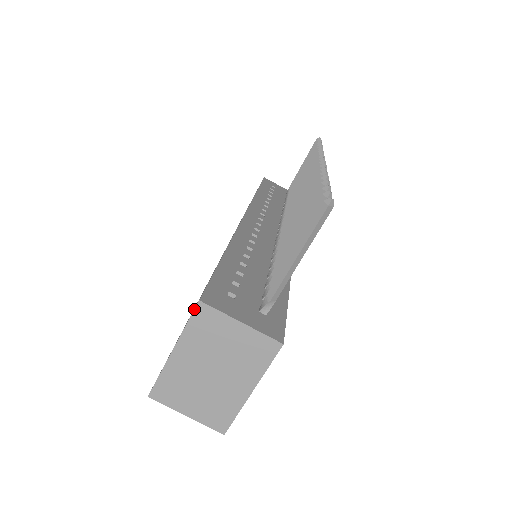
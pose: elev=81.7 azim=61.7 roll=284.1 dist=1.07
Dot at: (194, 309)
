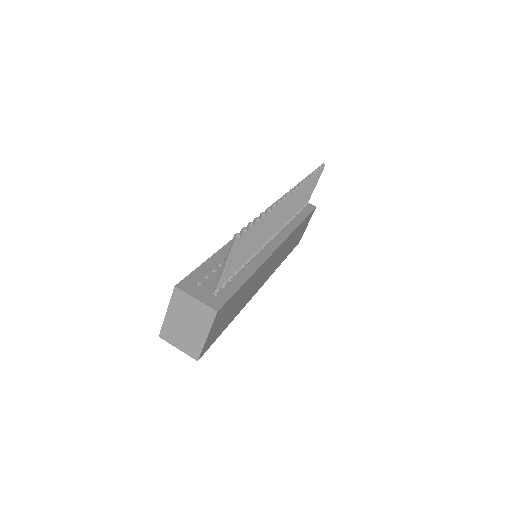
Dot at: (173, 291)
